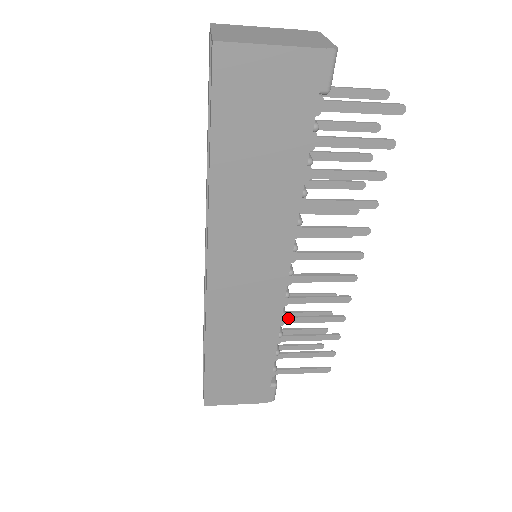
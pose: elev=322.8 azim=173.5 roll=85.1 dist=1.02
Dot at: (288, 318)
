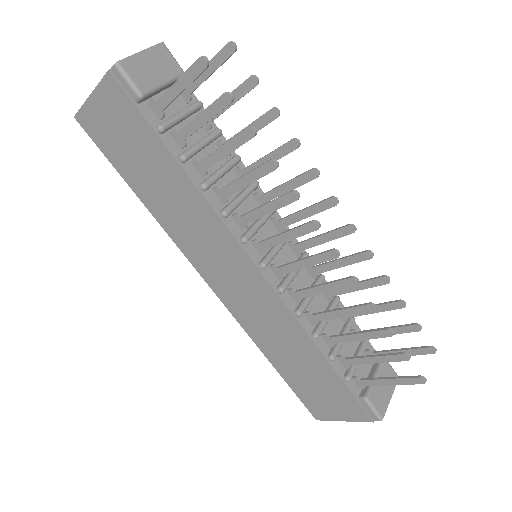
Dot at: (315, 315)
